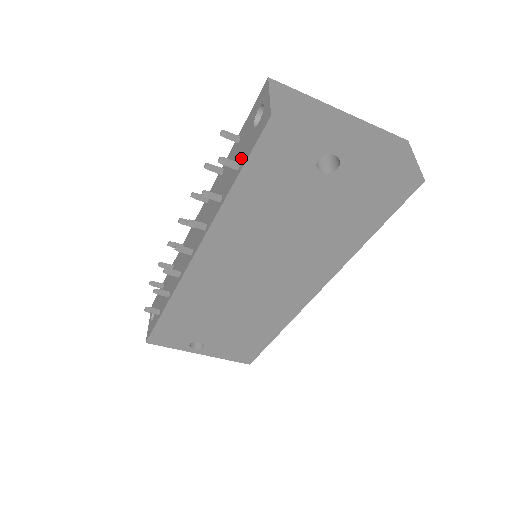
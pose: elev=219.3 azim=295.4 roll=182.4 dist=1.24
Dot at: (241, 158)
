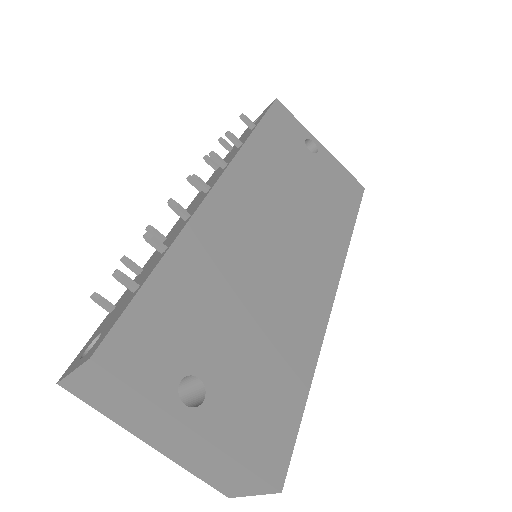
Dot at: occluded
